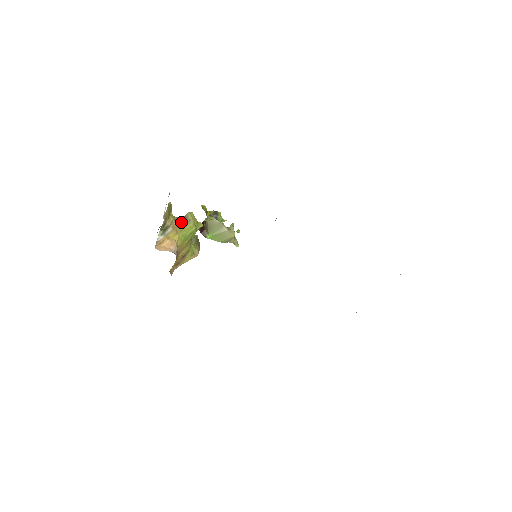
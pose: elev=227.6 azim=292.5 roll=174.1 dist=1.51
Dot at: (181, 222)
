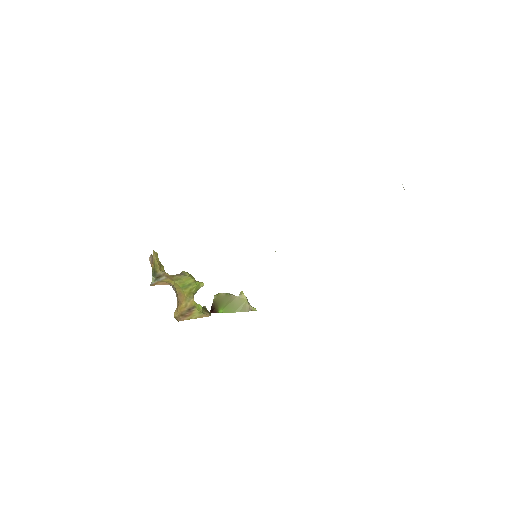
Dot at: (176, 275)
